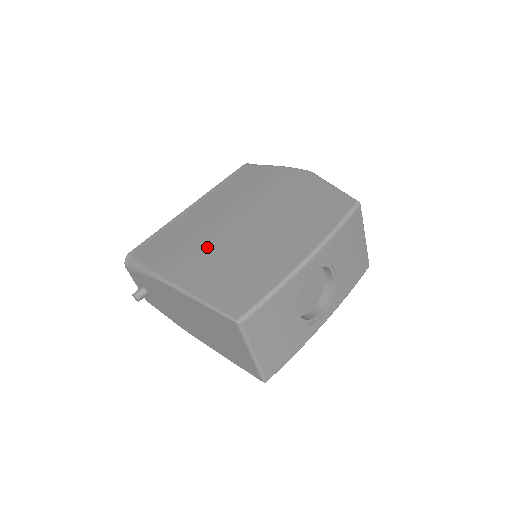
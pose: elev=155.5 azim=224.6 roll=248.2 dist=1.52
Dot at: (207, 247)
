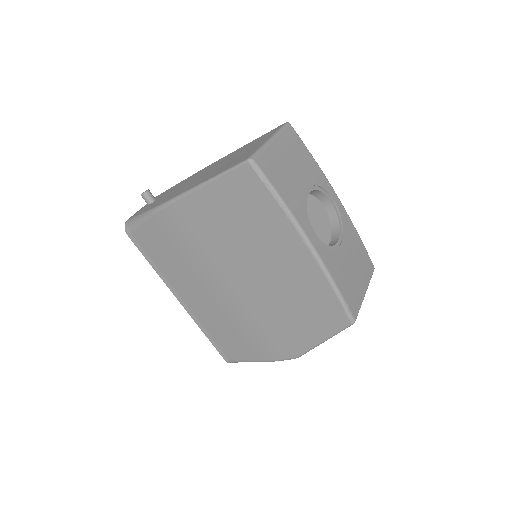
Dot at: occluded
